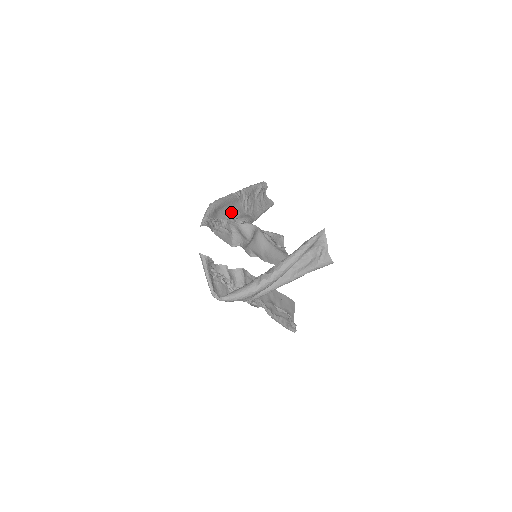
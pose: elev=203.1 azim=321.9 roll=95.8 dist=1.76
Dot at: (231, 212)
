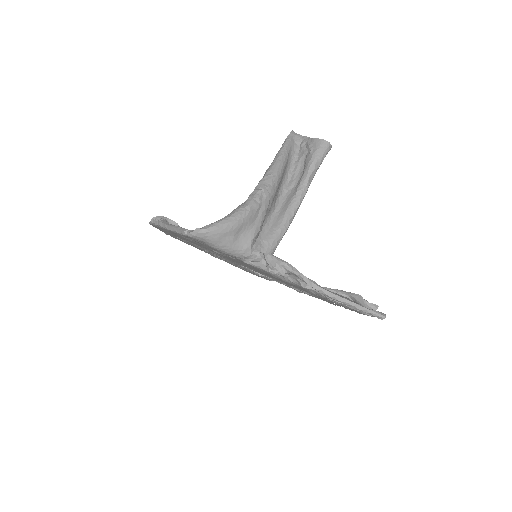
Dot at: occluded
